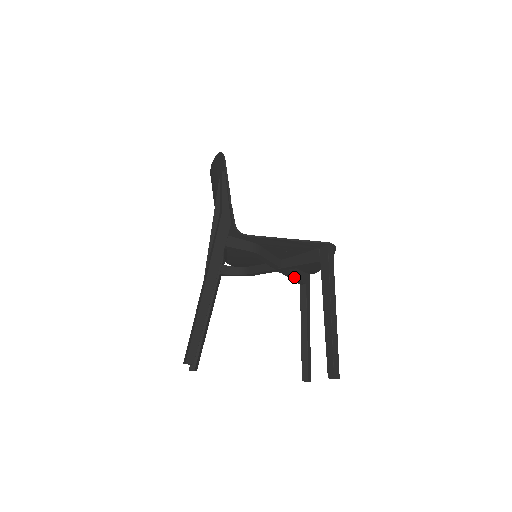
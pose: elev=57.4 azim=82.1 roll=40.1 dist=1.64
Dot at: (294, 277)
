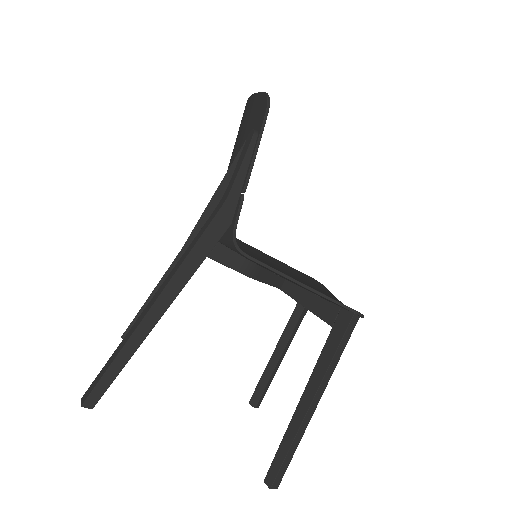
Dot at: occluded
